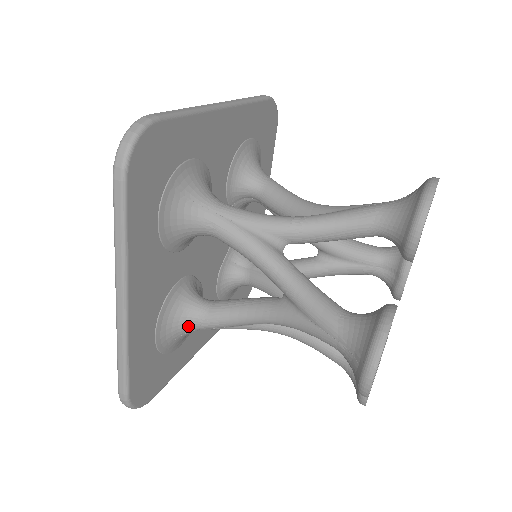
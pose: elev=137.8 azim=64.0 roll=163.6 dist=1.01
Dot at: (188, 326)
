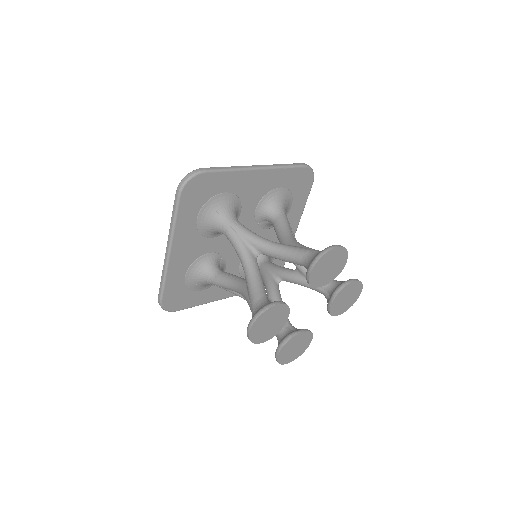
Dot at: (205, 279)
